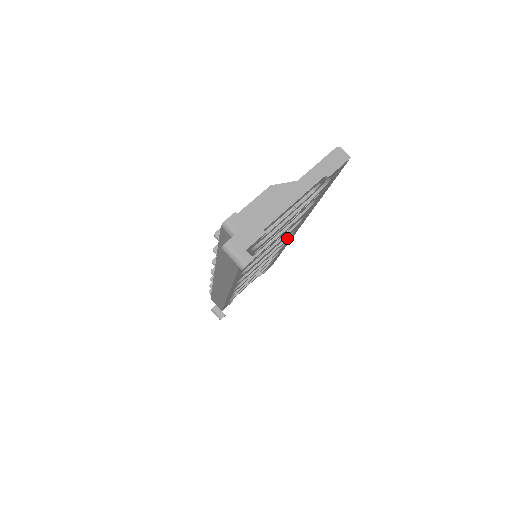
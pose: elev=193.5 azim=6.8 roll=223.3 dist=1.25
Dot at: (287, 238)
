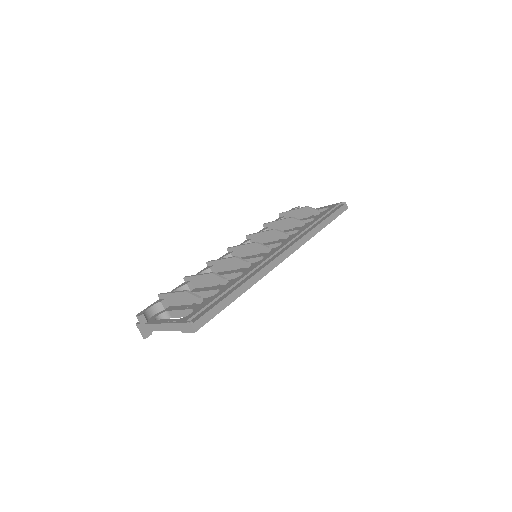
Dot at: occluded
